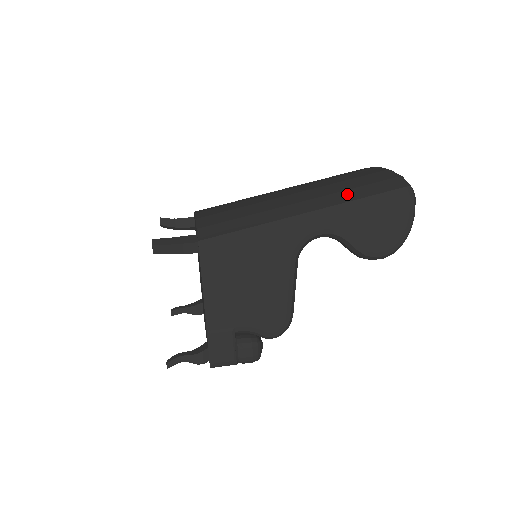
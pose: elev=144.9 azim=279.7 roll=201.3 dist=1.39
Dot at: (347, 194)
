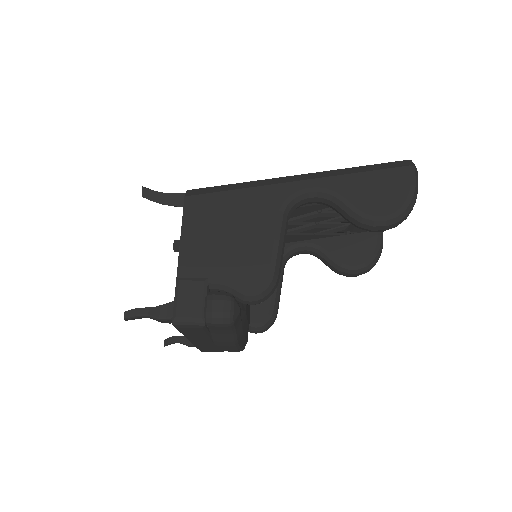
Dot at: occluded
